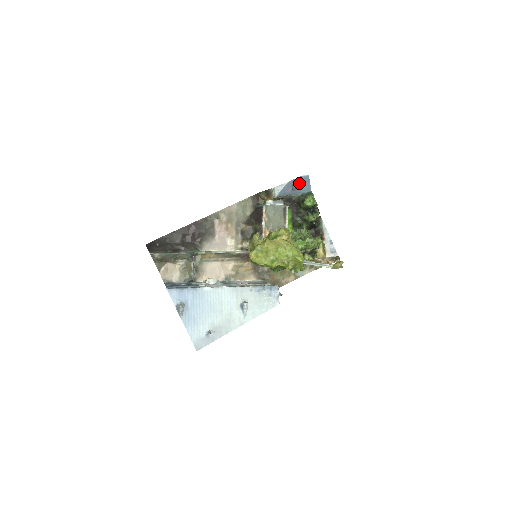
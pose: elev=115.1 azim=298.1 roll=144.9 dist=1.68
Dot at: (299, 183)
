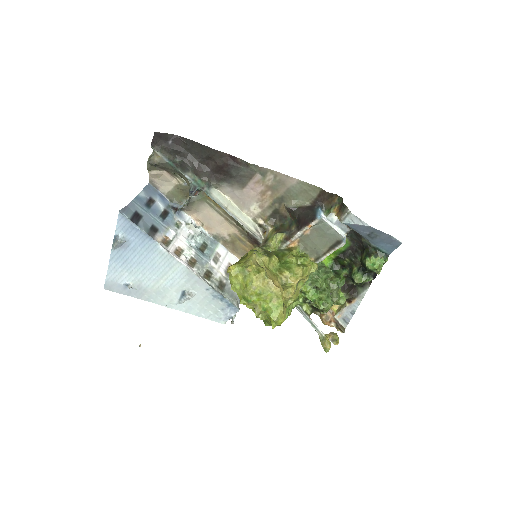
Dot at: (383, 238)
